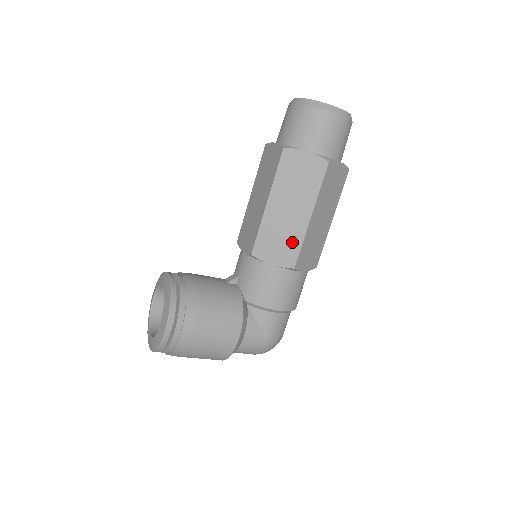
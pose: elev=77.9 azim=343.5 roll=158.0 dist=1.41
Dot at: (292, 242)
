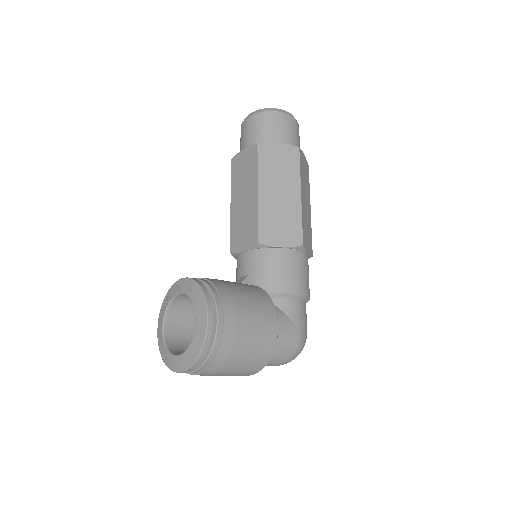
Dot at: (292, 221)
